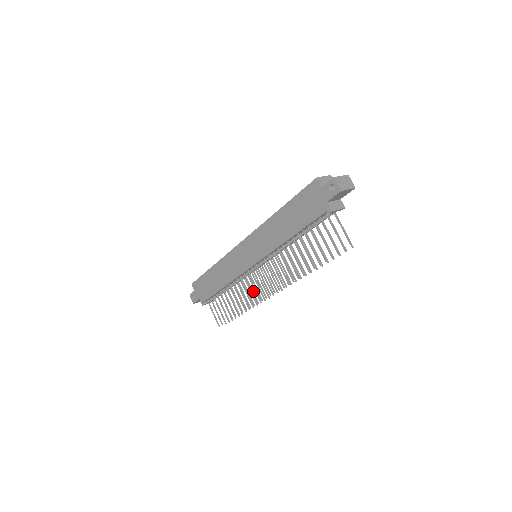
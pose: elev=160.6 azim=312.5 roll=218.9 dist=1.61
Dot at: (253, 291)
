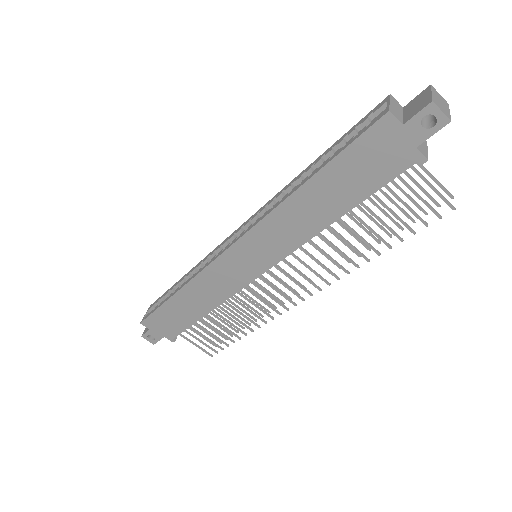
Dot at: (266, 302)
